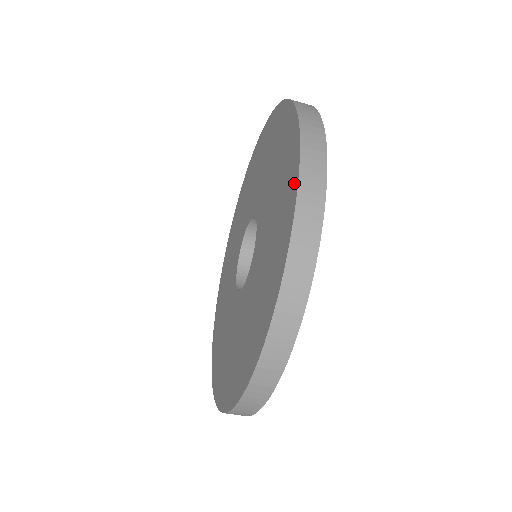
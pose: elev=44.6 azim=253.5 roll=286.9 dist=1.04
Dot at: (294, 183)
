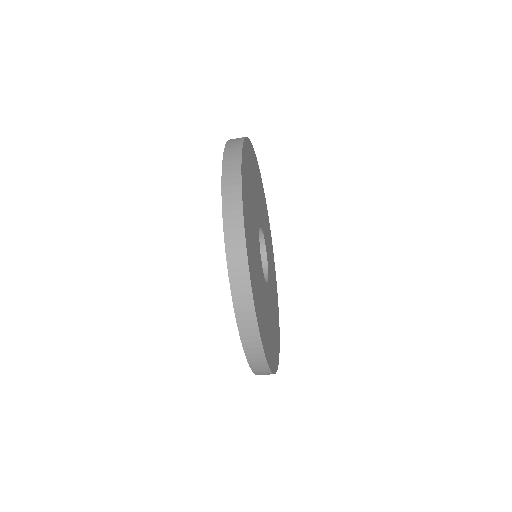
Dot at: (226, 249)
